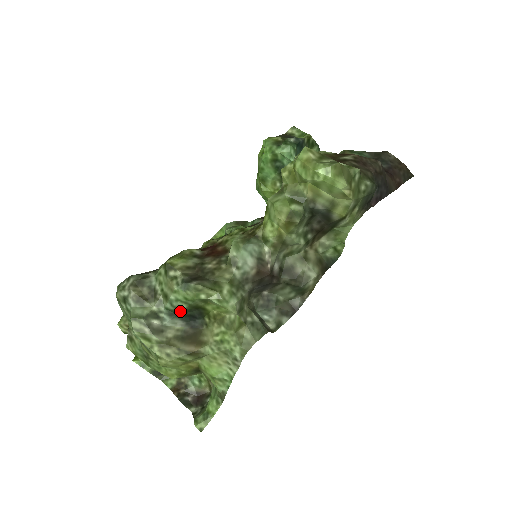
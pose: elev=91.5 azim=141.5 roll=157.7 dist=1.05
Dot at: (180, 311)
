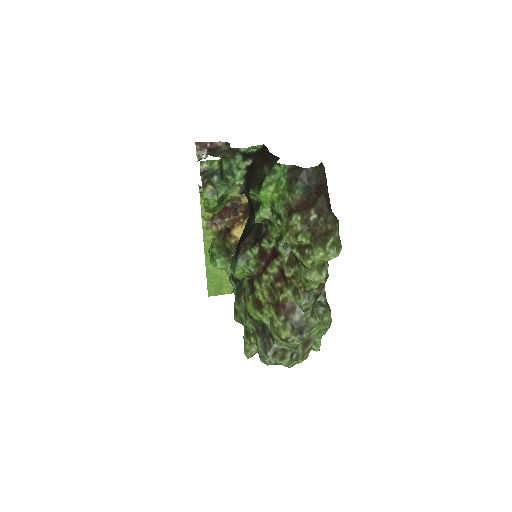
Dot at: occluded
